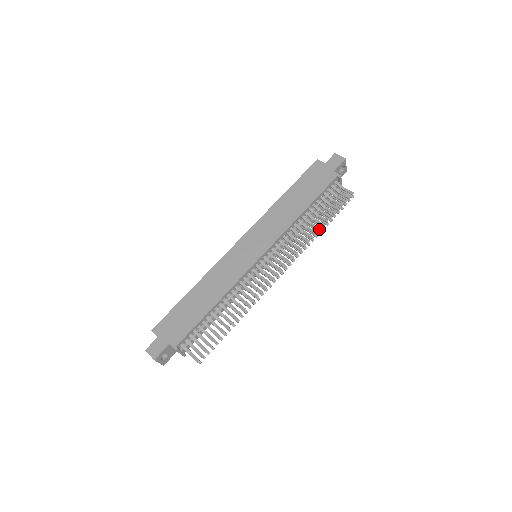
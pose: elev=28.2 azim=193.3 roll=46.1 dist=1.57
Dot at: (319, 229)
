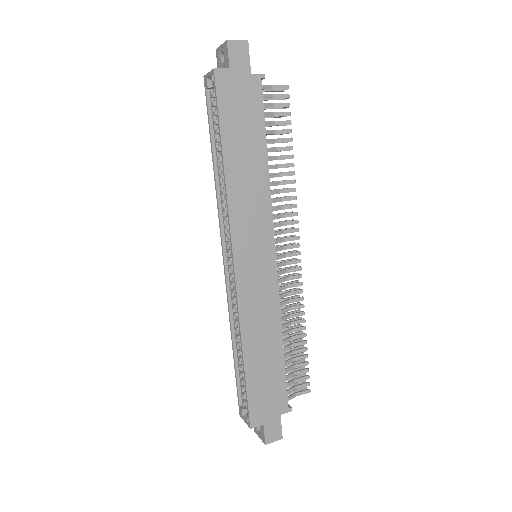
Dot at: (293, 166)
